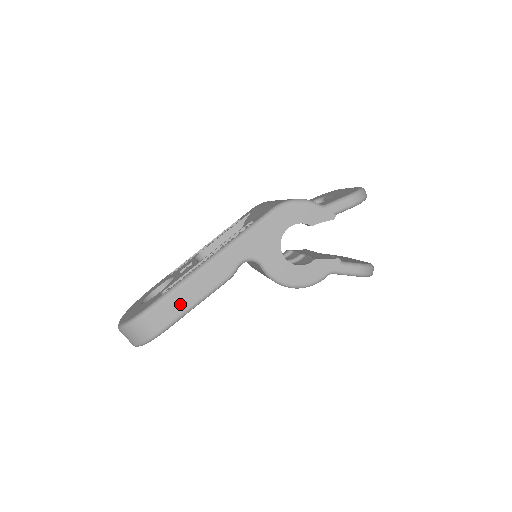
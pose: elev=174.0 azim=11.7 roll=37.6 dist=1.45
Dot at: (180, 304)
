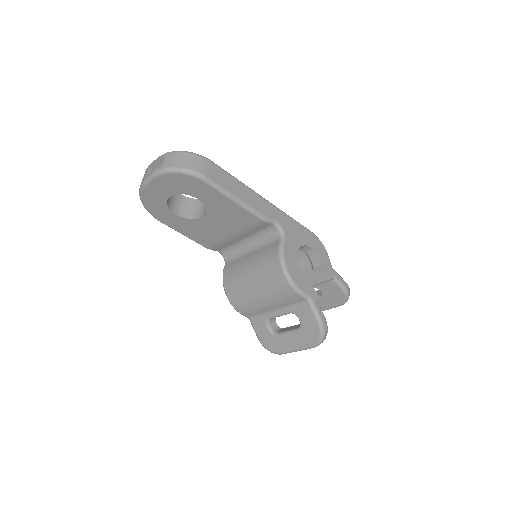
Dot at: (230, 185)
